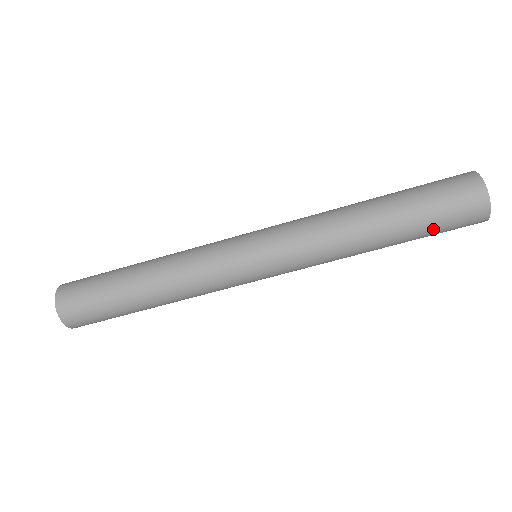
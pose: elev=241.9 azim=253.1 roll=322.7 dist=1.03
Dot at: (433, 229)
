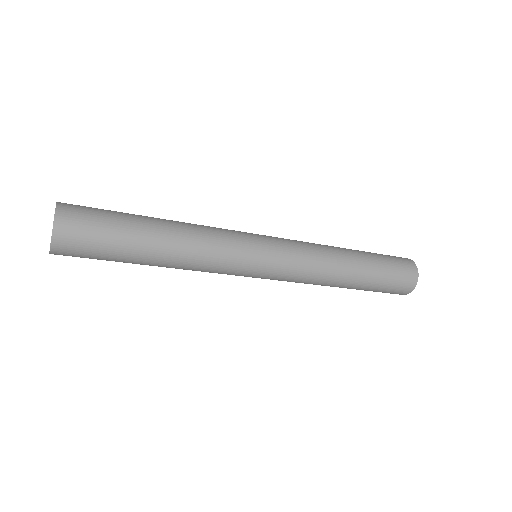
Dot at: occluded
